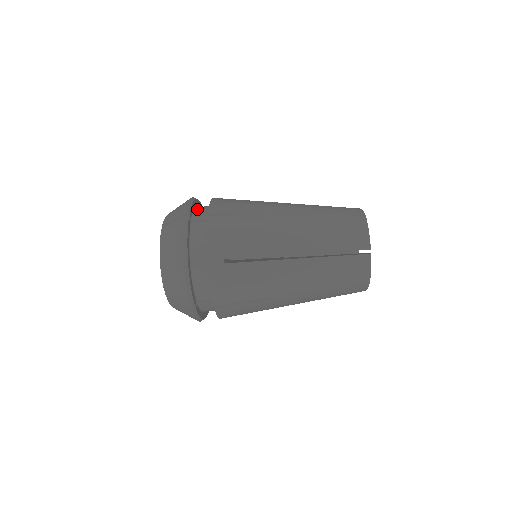
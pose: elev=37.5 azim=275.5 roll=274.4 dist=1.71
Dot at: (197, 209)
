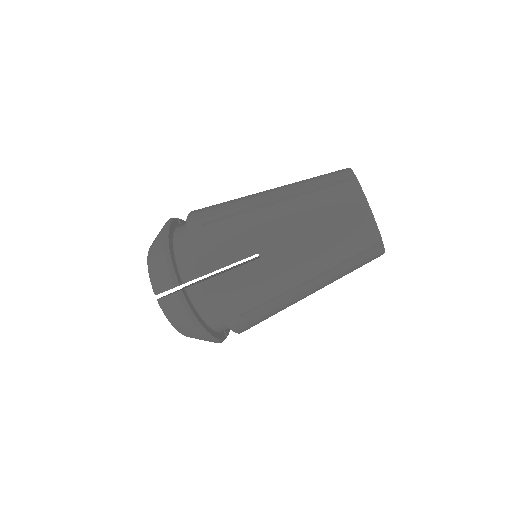
Dot at: occluded
